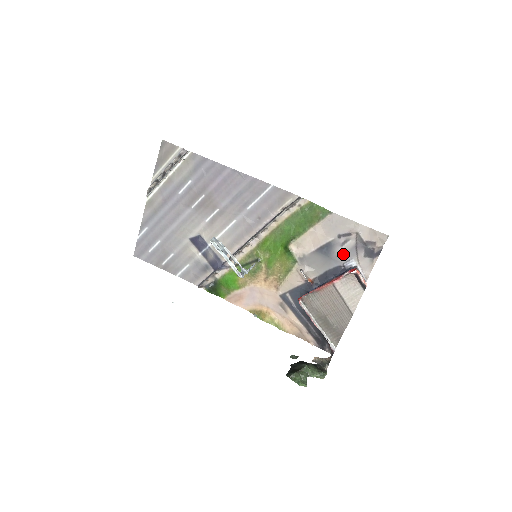
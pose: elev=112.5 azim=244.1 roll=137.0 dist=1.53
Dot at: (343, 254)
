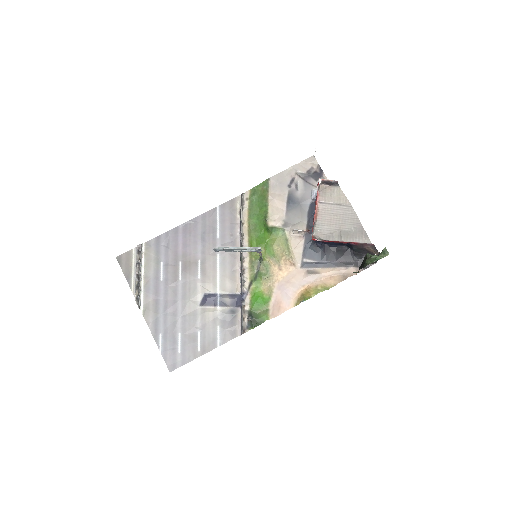
Dot at: (304, 193)
